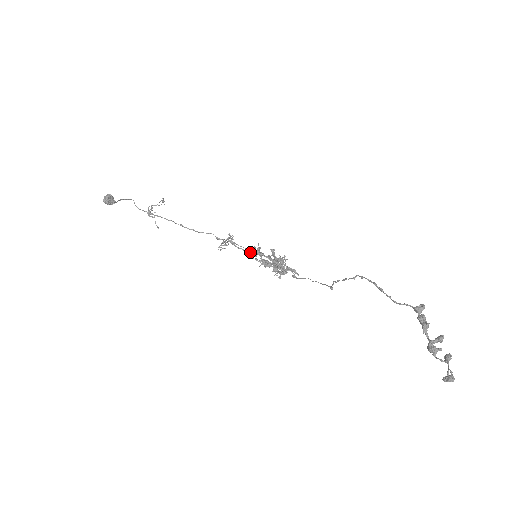
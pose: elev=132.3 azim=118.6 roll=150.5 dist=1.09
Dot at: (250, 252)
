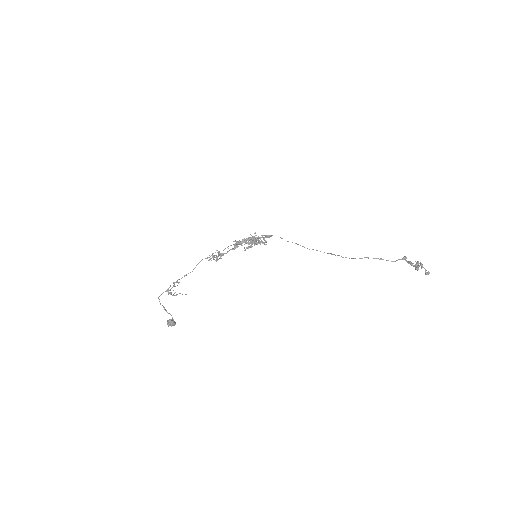
Dot at: (234, 248)
